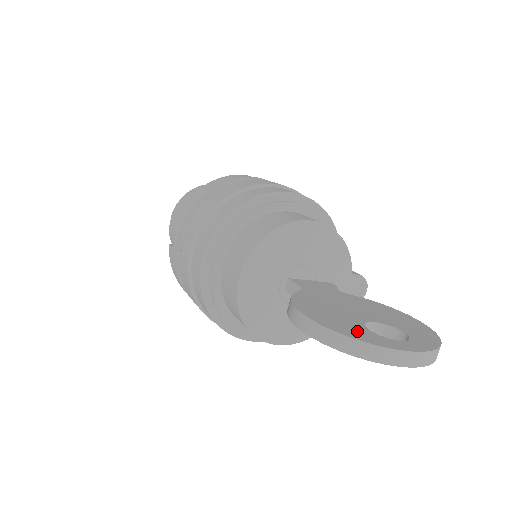
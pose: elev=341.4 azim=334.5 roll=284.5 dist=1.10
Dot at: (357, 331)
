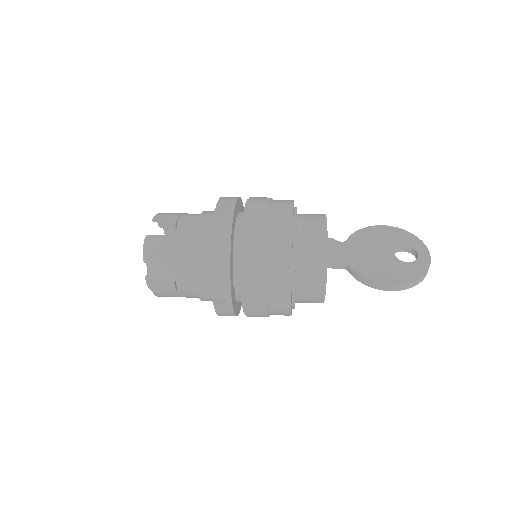
Dot at: (411, 270)
